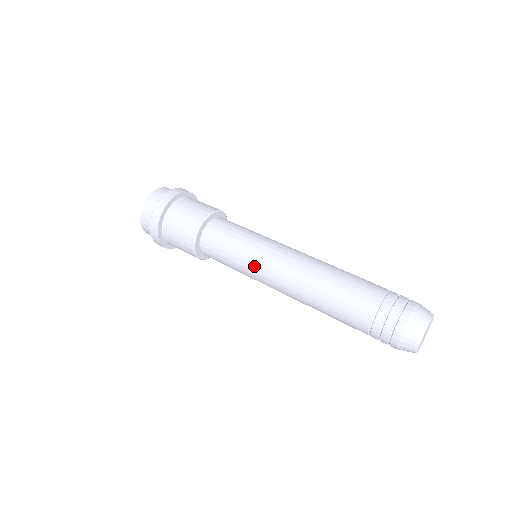
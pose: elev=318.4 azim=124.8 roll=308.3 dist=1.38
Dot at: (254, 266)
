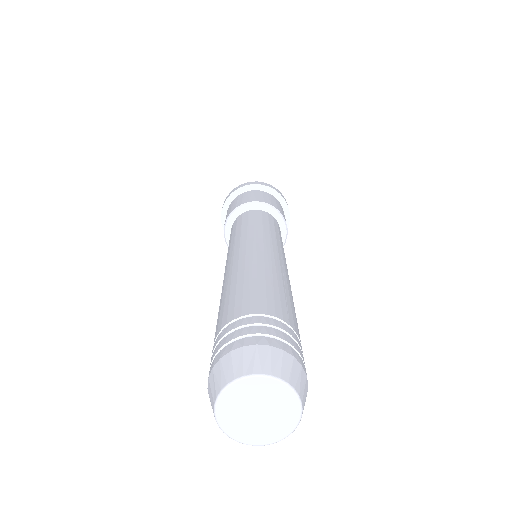
Dot at: occluded
